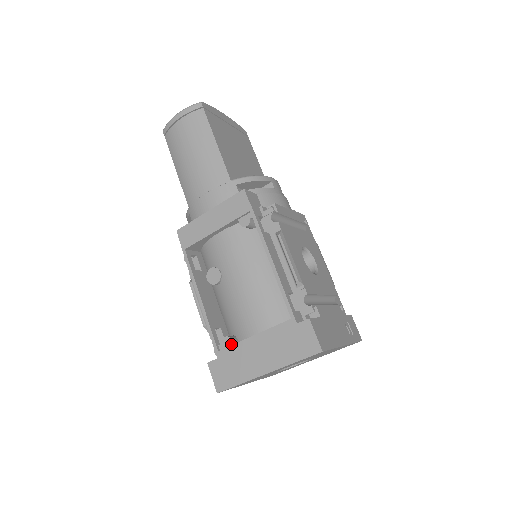
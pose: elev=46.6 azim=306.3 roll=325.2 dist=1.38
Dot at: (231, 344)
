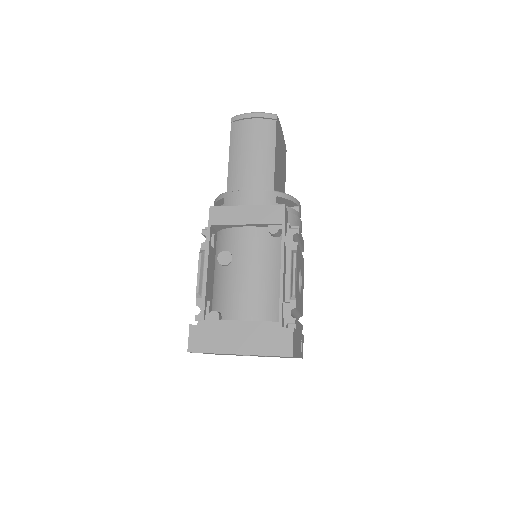
Dot at: (217, 319)
